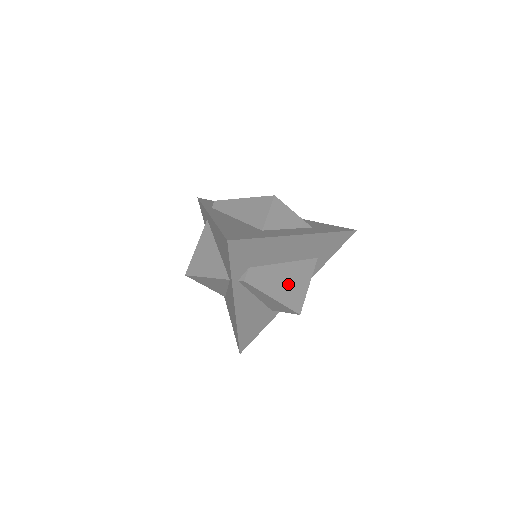
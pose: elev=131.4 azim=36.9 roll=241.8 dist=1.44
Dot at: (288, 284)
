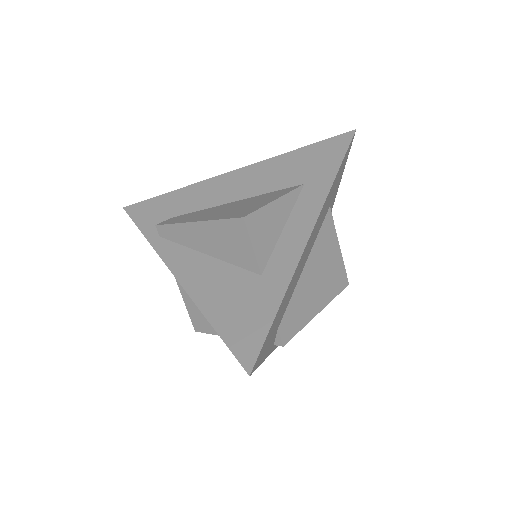
Dot at: (321, 278)
